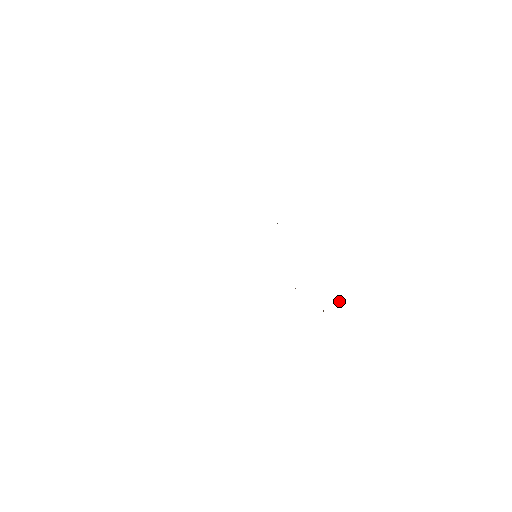
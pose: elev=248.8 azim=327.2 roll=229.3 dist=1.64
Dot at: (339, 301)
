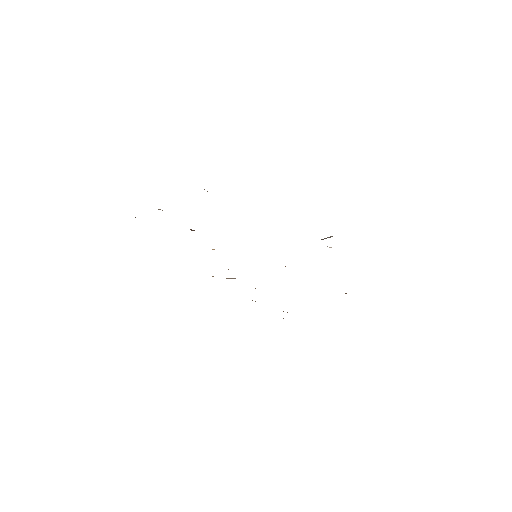
Dot at: occluded
